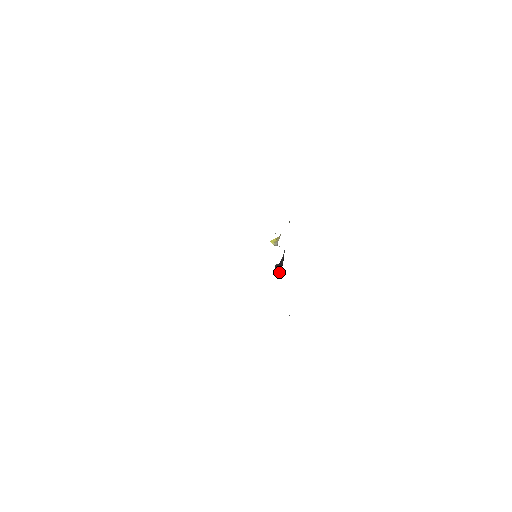
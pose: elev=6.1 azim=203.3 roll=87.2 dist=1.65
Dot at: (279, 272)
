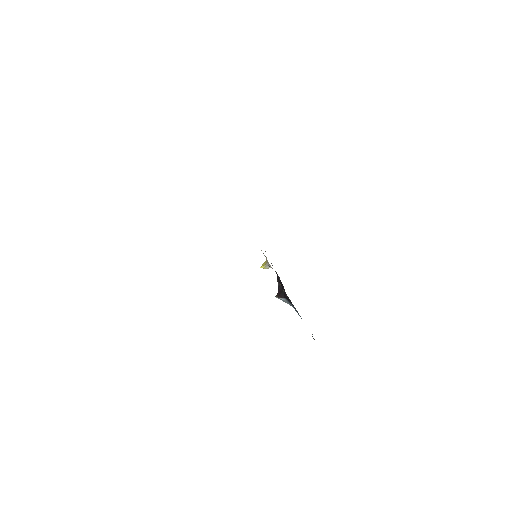
Dot at: (282, 295)
